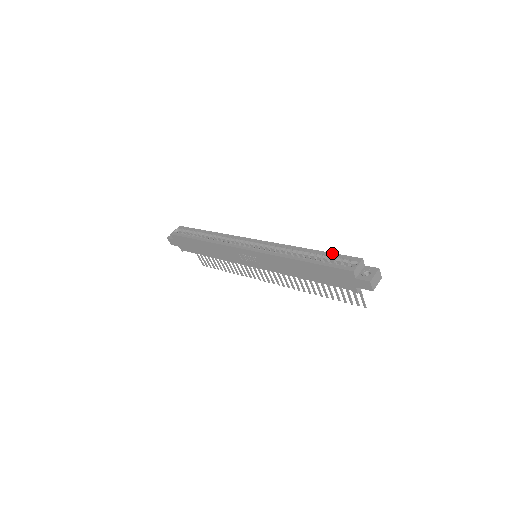
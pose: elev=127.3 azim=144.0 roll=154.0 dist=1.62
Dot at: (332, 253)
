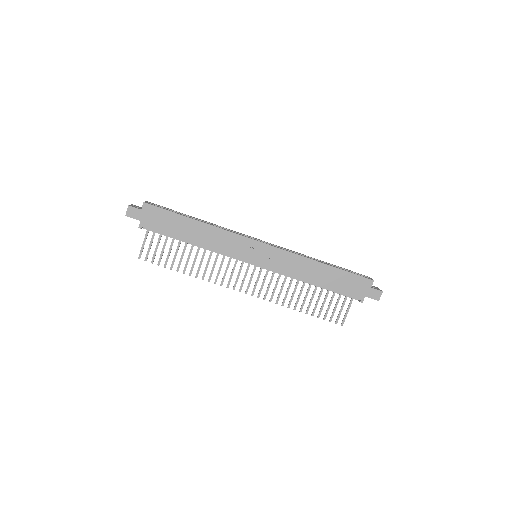
Dot at: (344, 268)
